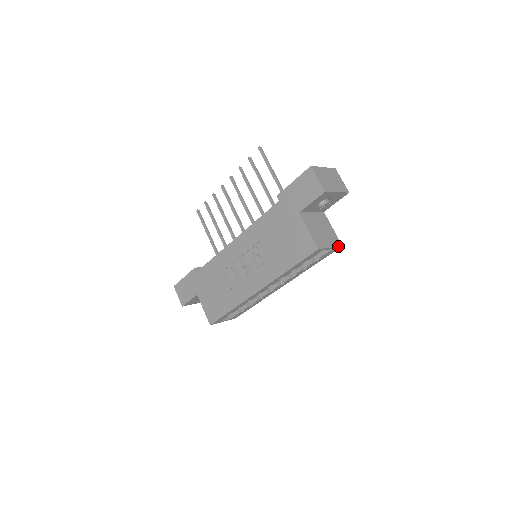
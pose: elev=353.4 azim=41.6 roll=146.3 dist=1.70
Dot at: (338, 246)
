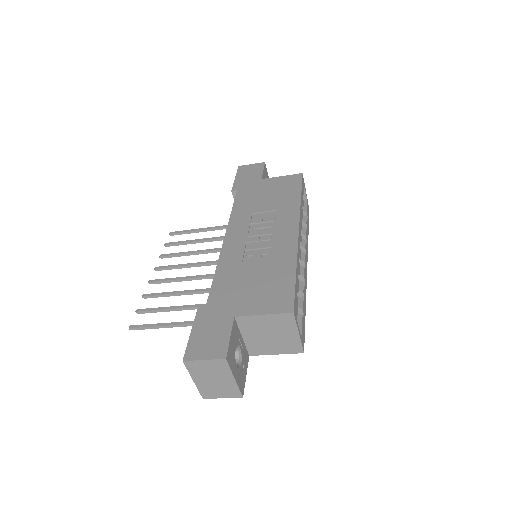
Dot at: occluded
